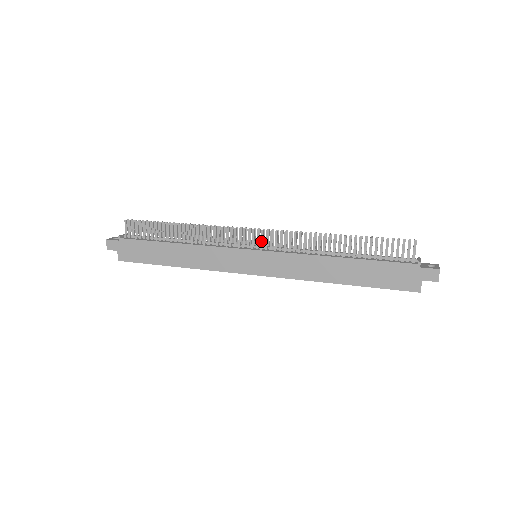
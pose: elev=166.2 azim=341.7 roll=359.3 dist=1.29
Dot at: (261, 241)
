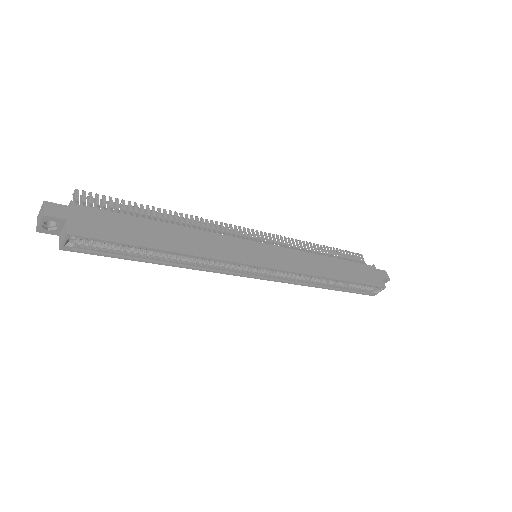
Dot at: (259, 240)
